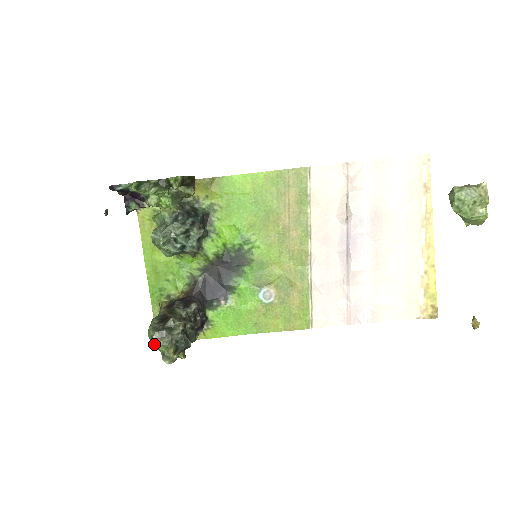
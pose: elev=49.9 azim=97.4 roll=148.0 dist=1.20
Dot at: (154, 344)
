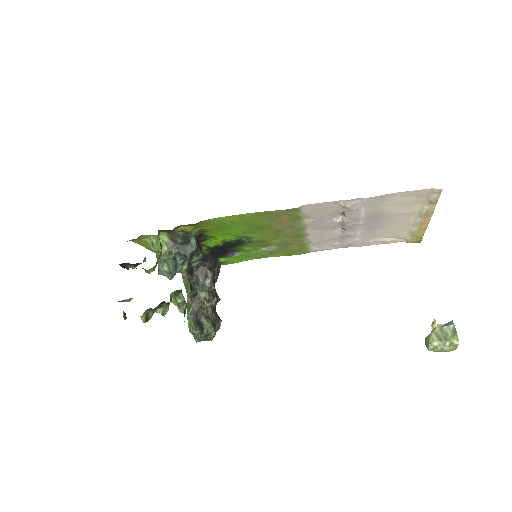
Dot at: occluded
